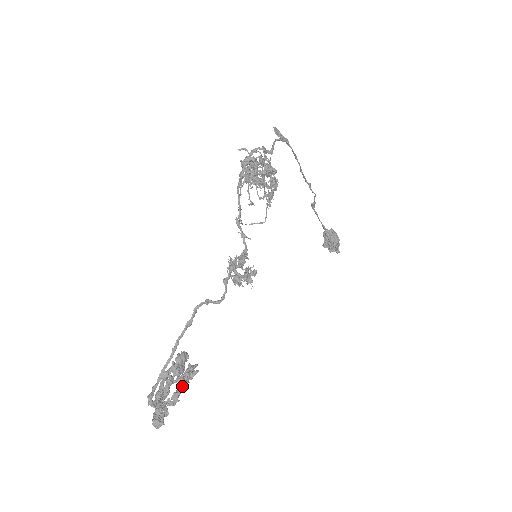
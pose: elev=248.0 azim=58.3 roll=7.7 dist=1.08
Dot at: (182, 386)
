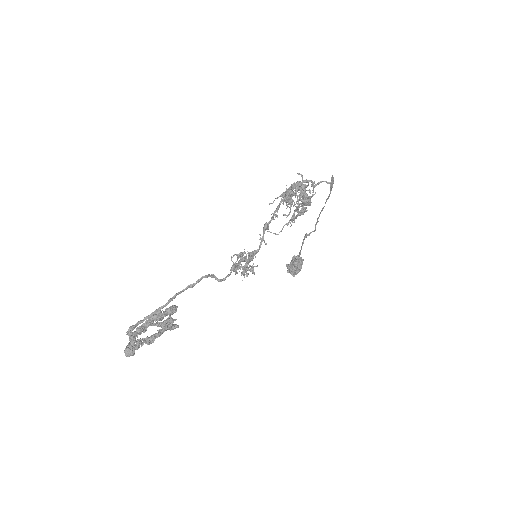
Dot at: (162, 332)
